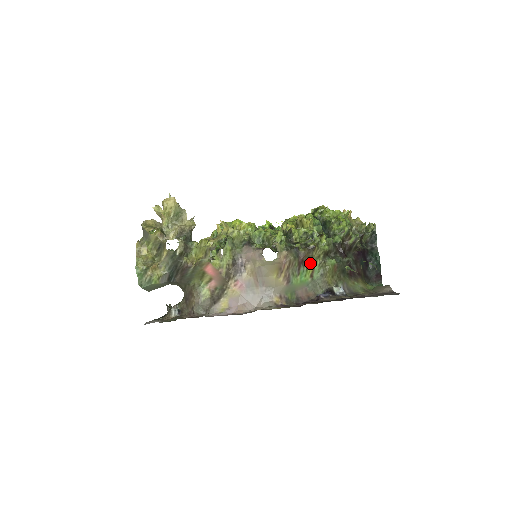
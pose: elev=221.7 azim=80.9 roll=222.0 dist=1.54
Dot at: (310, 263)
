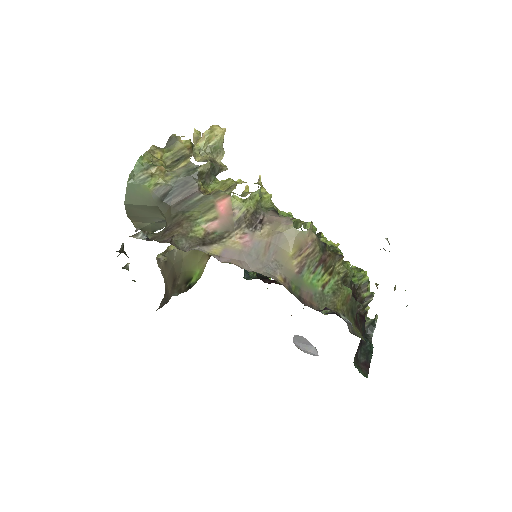
Dot at: (329, 271)
